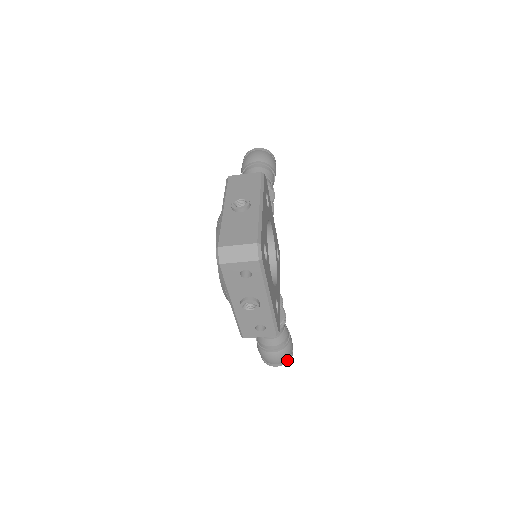
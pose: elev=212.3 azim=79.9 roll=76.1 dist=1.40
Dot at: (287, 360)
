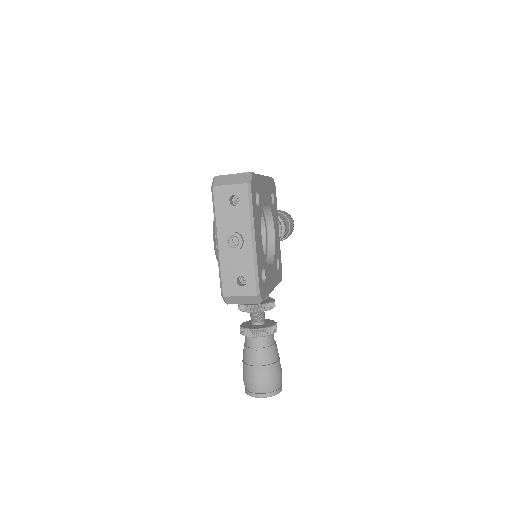
Dot at: (272, 392)
